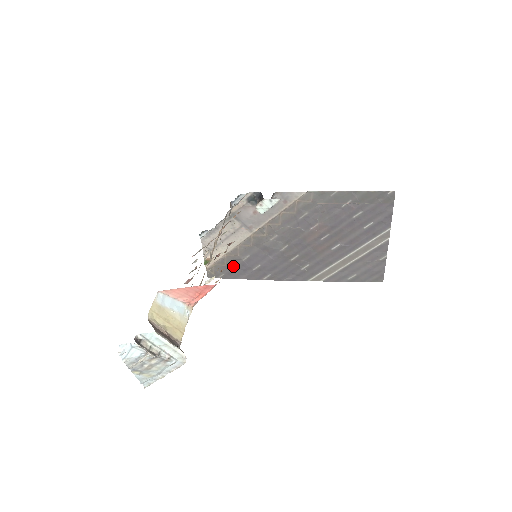
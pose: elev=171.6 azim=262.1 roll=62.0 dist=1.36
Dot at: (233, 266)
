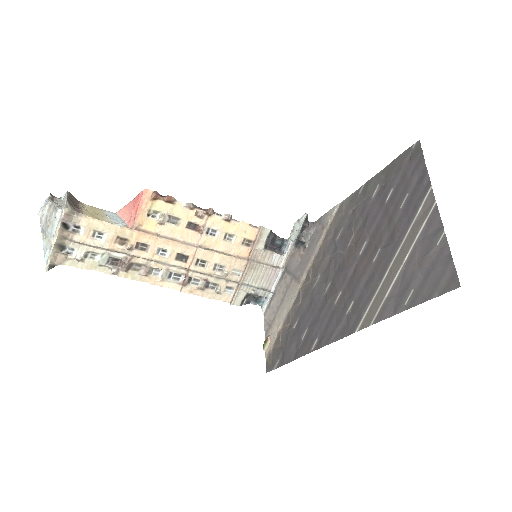
Dot at: (286, 343)
